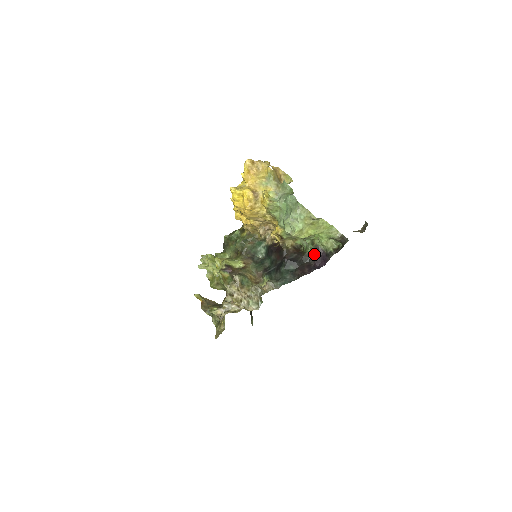
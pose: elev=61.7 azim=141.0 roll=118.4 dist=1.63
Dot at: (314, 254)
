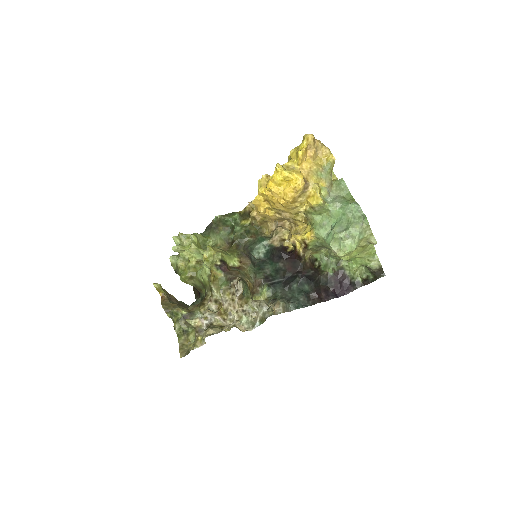
Dot at: (335, 277)
